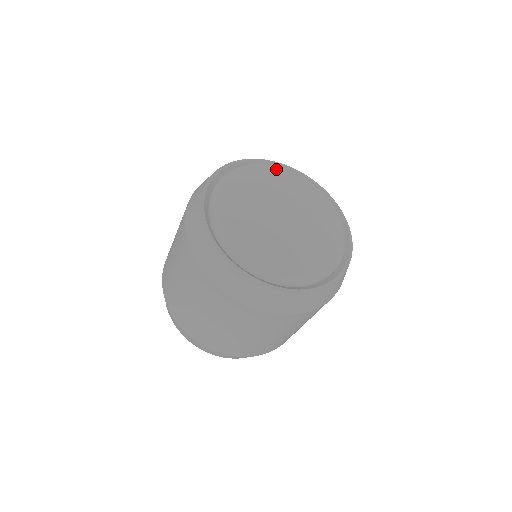
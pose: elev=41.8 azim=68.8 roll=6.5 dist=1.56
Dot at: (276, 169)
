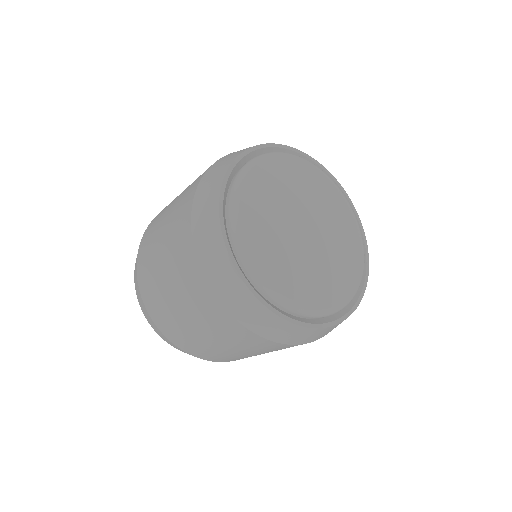
Dot at: (343, 199)
